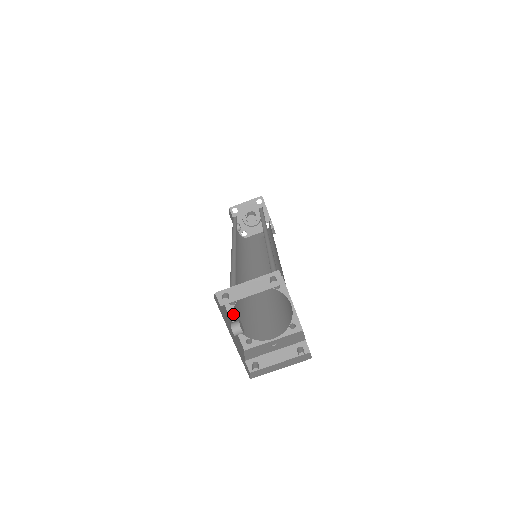
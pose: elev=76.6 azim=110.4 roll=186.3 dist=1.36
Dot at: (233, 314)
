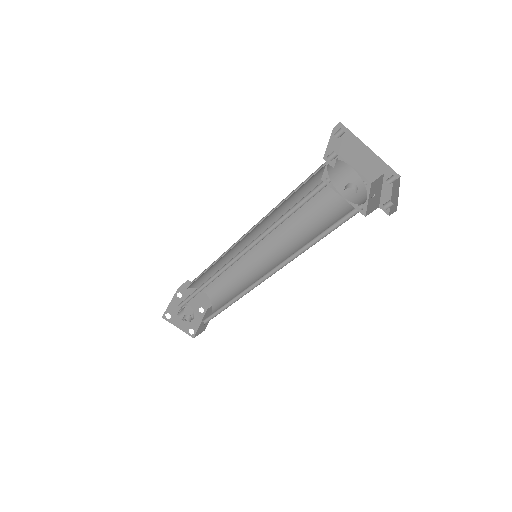
Dot at: occluded
